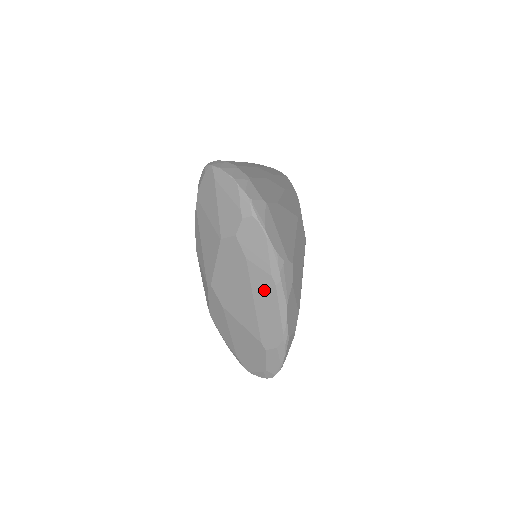
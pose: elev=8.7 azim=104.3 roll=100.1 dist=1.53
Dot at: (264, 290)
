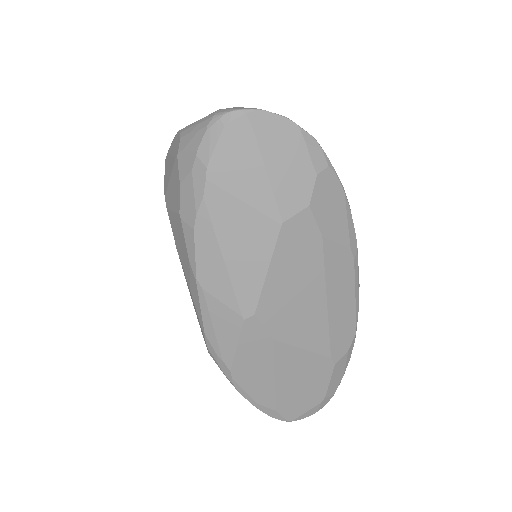
Dot at: (340, 274)
